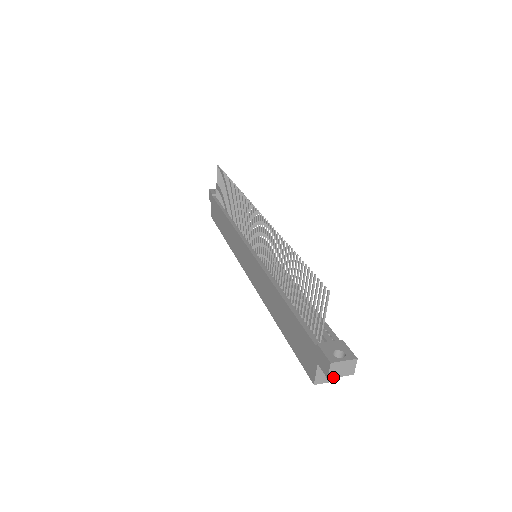
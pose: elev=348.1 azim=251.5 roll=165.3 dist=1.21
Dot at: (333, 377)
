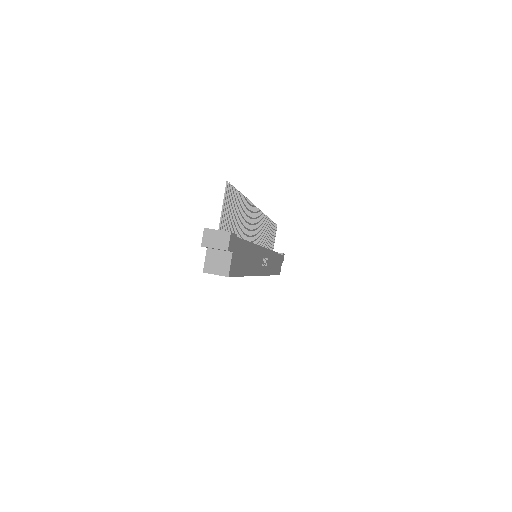
Dot at: (207, 246)
